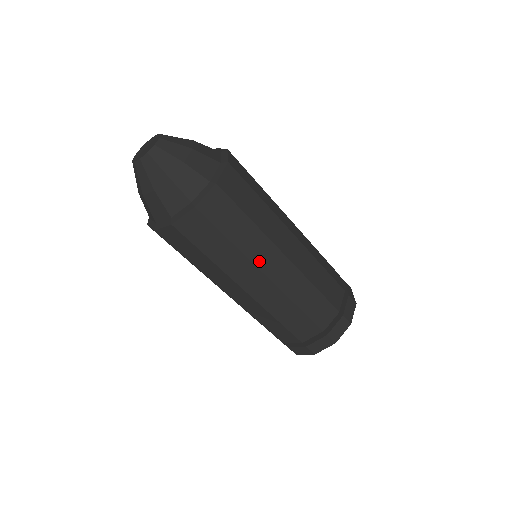
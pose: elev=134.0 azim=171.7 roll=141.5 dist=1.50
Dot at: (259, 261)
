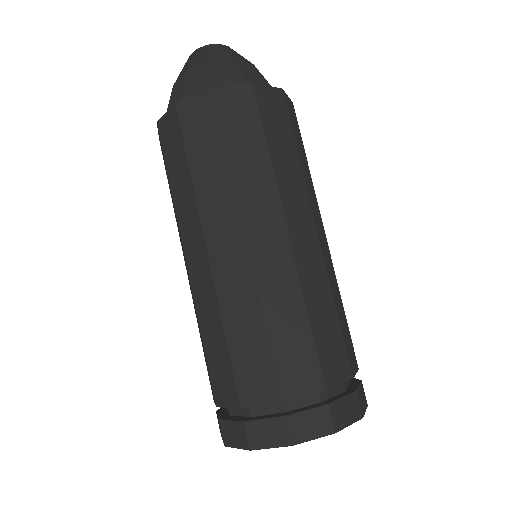
Dot at: (287, 204)
